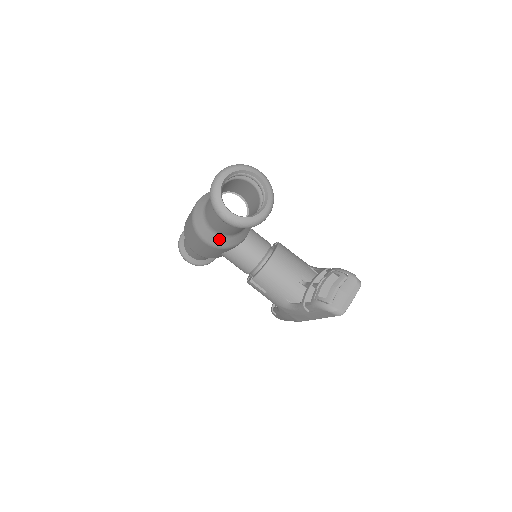
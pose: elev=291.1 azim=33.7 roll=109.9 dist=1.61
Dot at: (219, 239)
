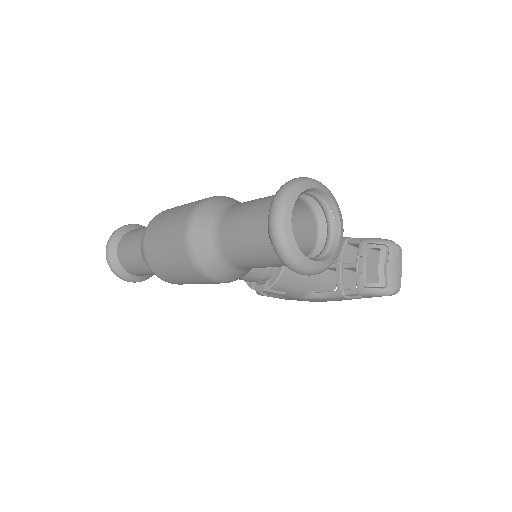
Dot at: (243, 273)
